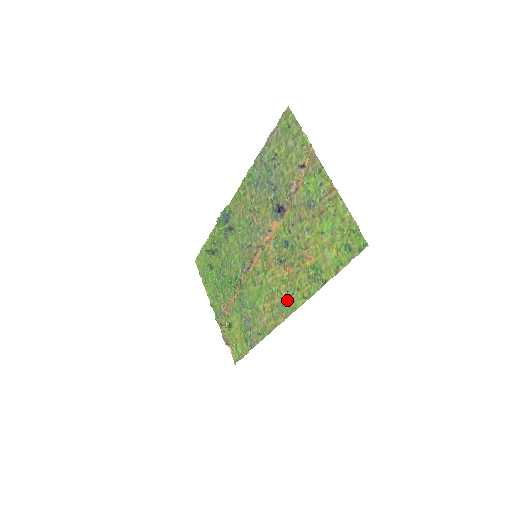
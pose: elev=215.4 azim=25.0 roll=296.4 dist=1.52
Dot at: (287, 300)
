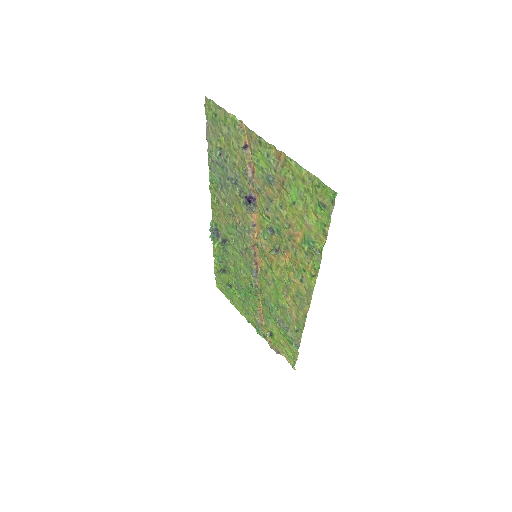
Dot at: (301, 286)
